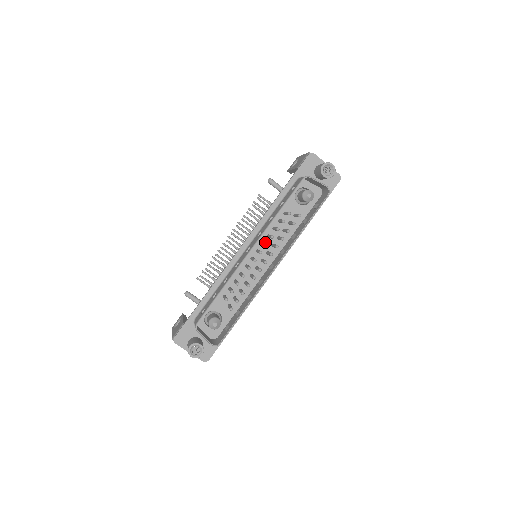
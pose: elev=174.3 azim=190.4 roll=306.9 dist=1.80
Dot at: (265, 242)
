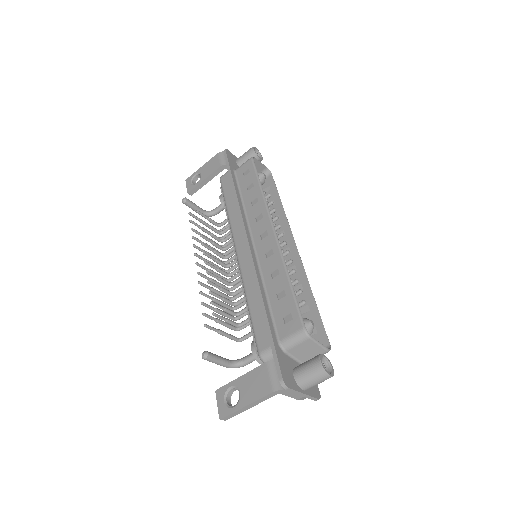
Dot at: occluded
